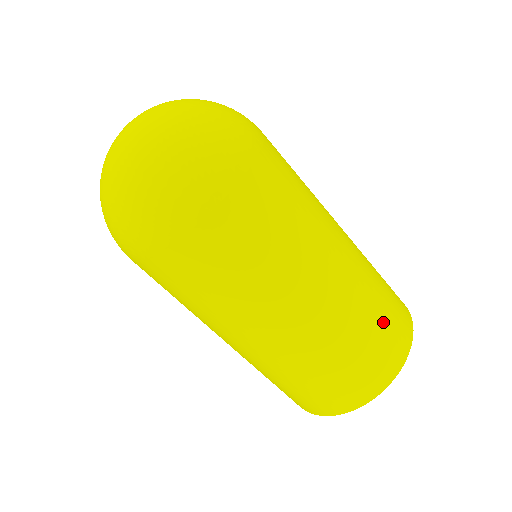
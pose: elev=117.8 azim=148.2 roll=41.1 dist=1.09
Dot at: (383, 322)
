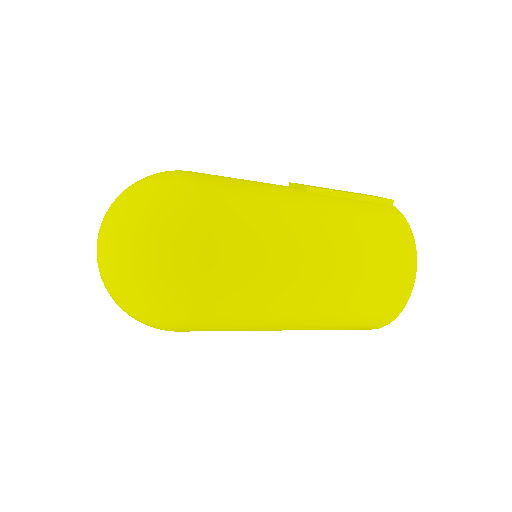
Dot at: (381, 274)
